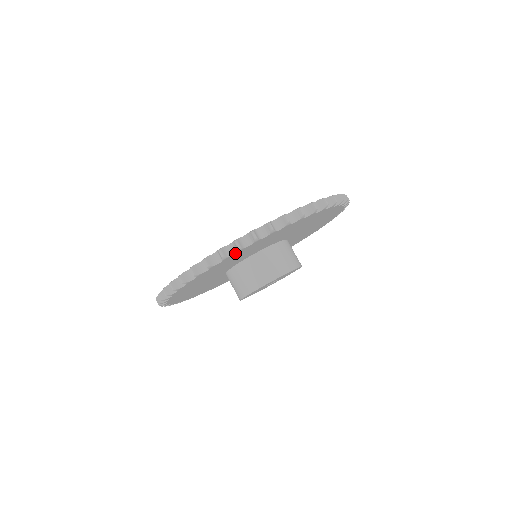
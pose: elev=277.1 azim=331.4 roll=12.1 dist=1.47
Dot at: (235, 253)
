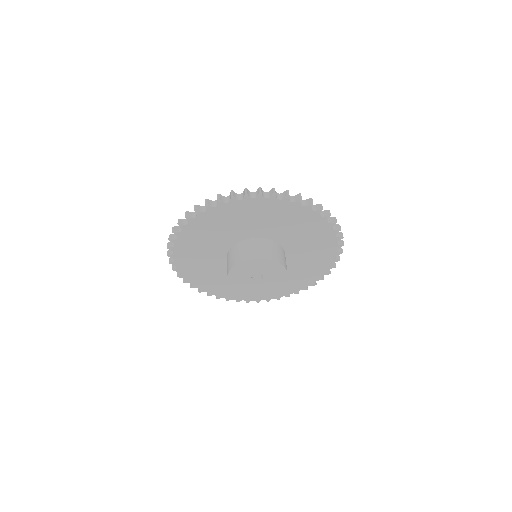
Dot at: (268, 198)
